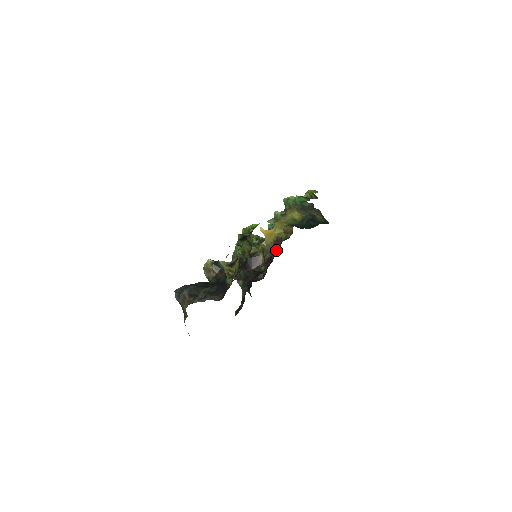
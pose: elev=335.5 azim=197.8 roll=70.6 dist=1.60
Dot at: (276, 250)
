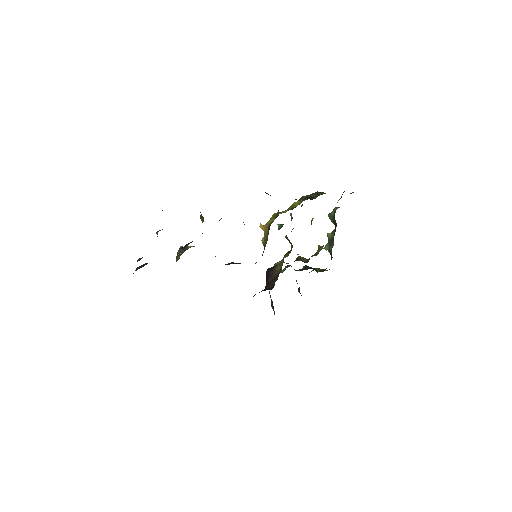
Dot at: occluded
